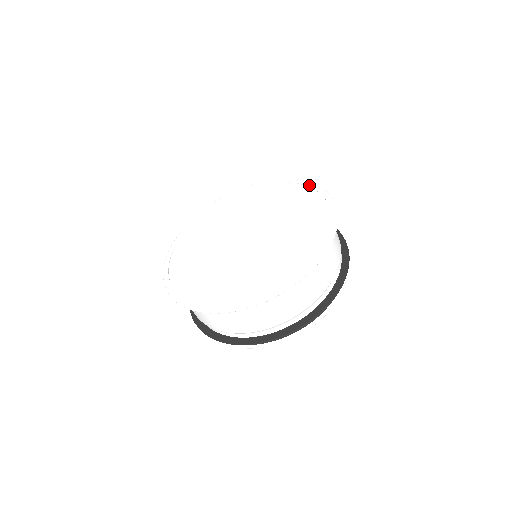
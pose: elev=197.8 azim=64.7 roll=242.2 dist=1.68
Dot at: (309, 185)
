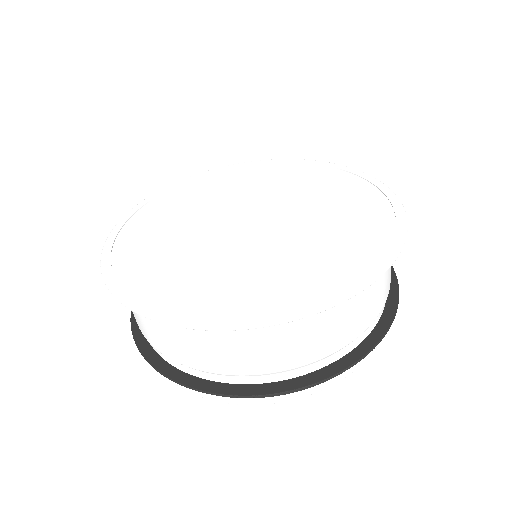
Dot at: (399, 226)
